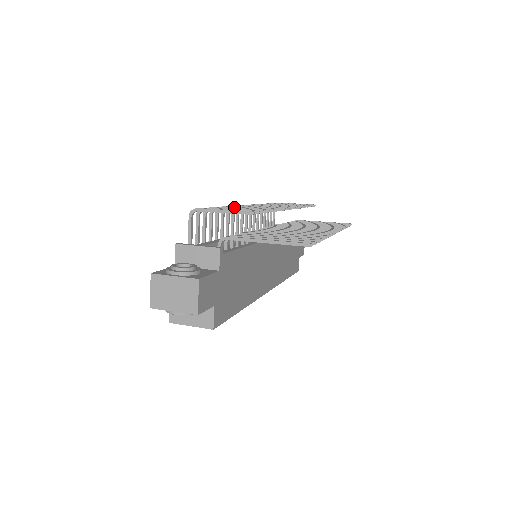
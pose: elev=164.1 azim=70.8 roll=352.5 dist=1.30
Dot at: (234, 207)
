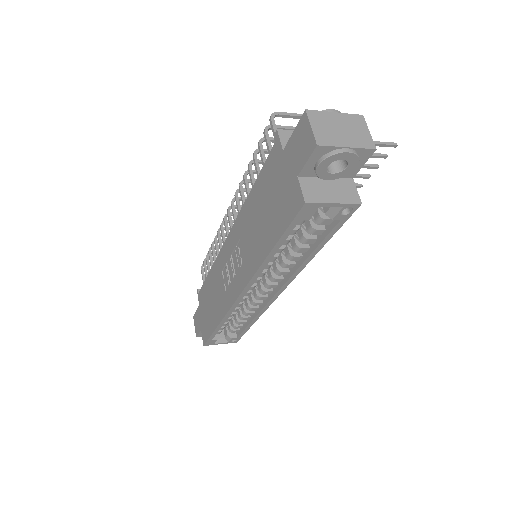
Dot at: occluded
